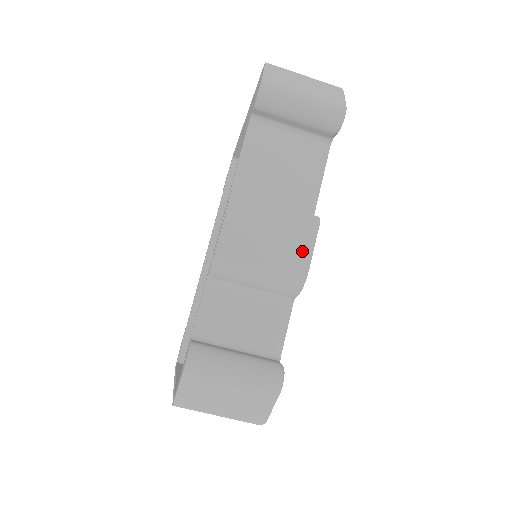
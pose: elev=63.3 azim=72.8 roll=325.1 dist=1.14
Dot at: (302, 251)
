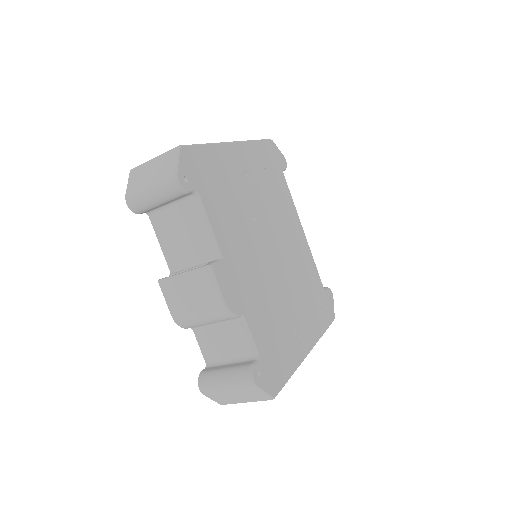
Dot at: (213, 294)
